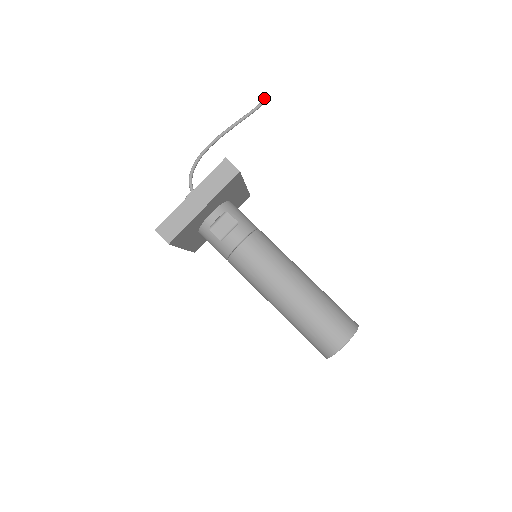
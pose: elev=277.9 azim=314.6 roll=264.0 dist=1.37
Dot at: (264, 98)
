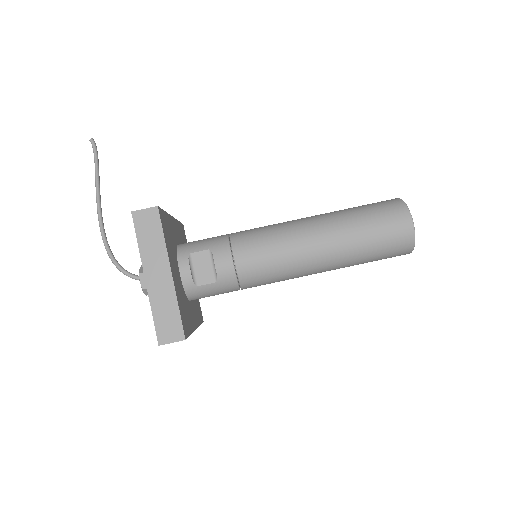
Dot at: (91, 141)
